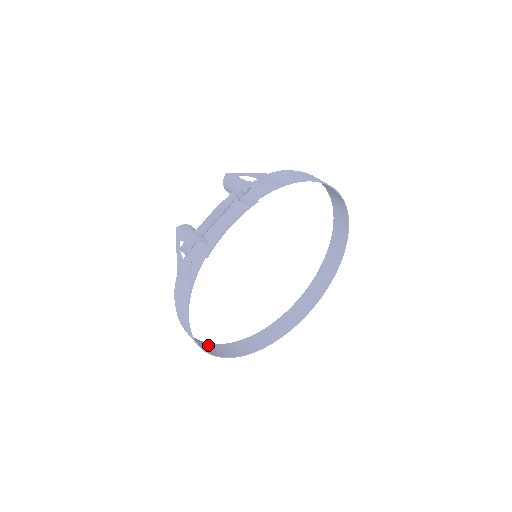
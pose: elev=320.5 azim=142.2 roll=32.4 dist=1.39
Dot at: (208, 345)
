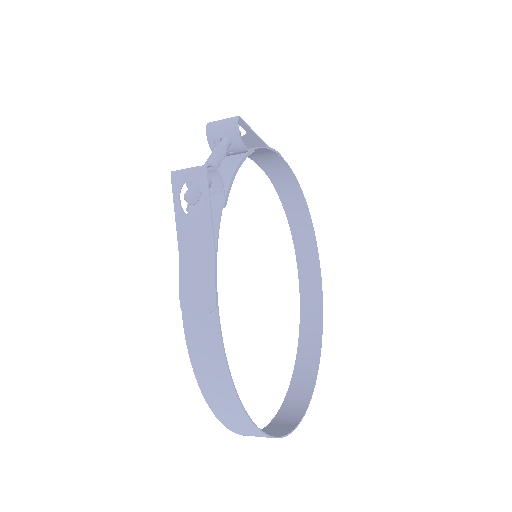
Dot at: (231, 425)
